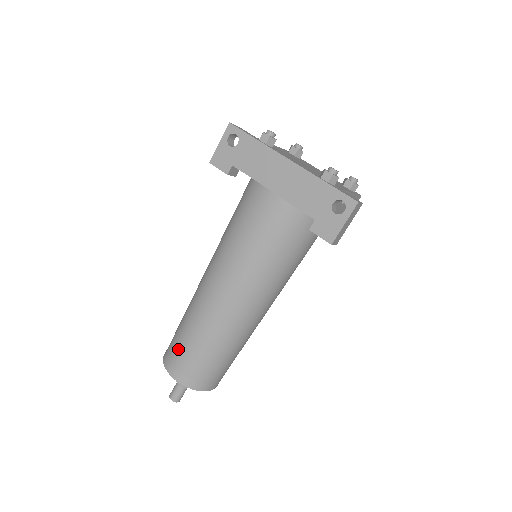
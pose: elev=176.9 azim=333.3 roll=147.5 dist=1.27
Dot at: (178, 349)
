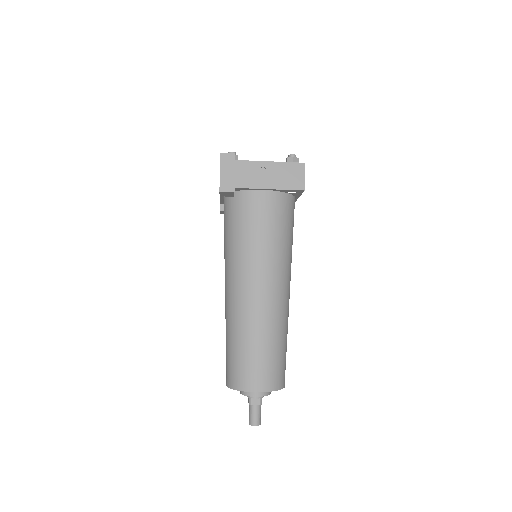
Dot at: occluded
